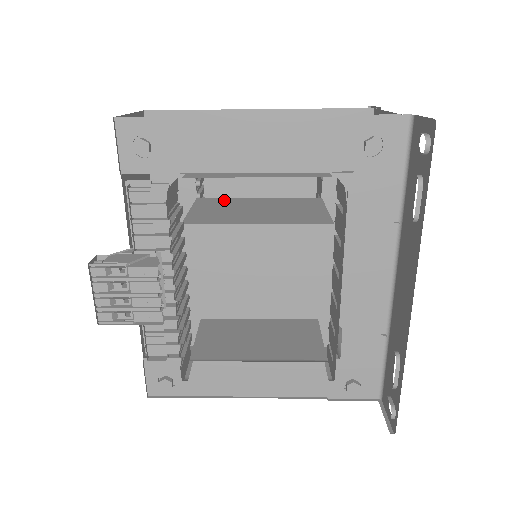
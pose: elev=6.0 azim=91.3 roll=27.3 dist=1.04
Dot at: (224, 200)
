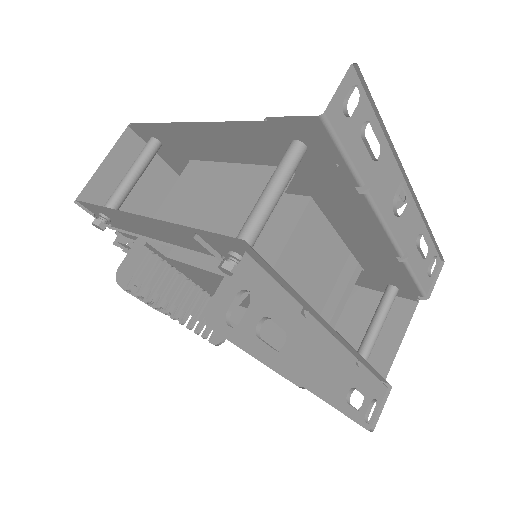
Dot at: occluded
